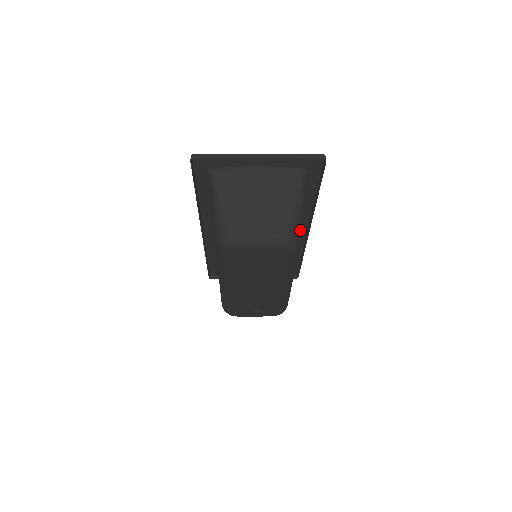
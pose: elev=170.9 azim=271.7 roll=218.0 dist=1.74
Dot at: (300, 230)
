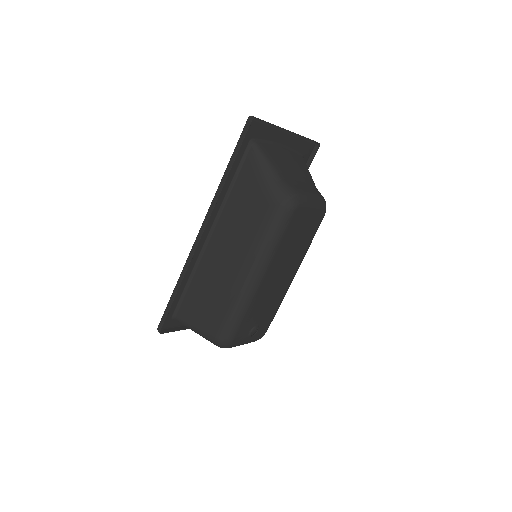
Dot at: occluded
